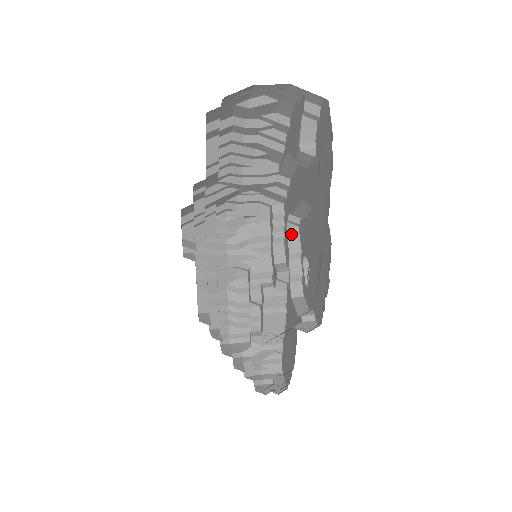
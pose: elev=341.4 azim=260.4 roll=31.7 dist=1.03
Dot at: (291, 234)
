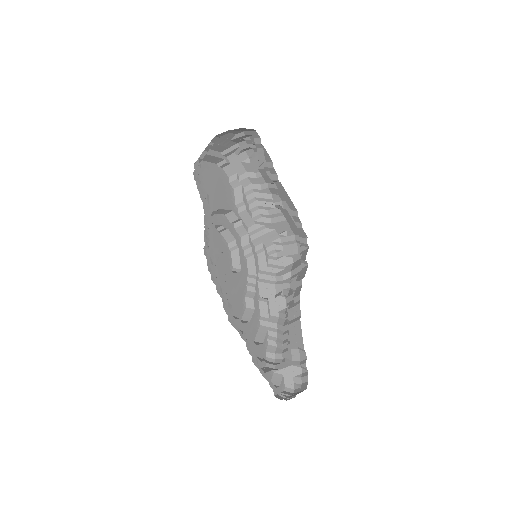
Dot at: (303, 254)
